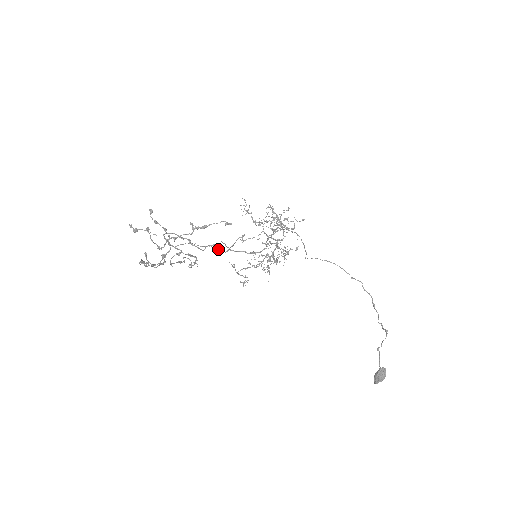
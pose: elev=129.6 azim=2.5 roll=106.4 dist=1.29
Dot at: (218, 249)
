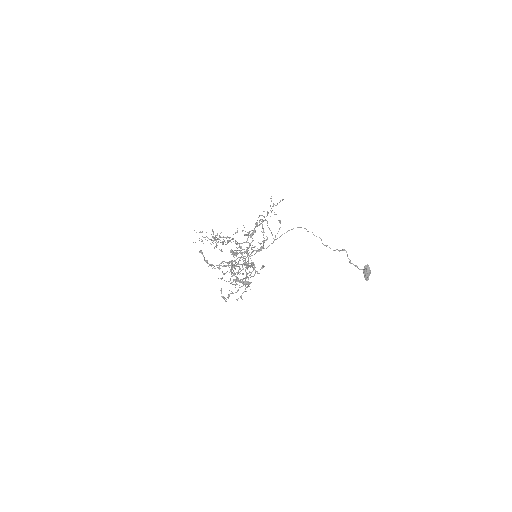
Dot at: (260, 249)
